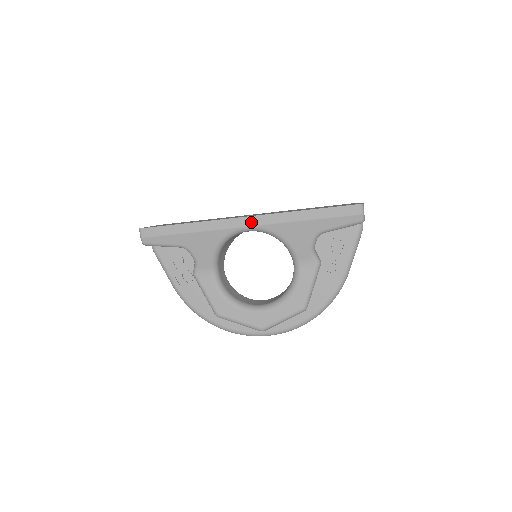
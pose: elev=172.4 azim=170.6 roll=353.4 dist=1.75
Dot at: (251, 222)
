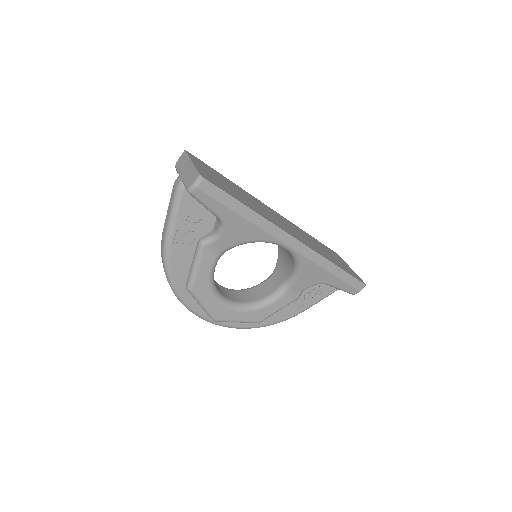
Dot at: (296, 246)
